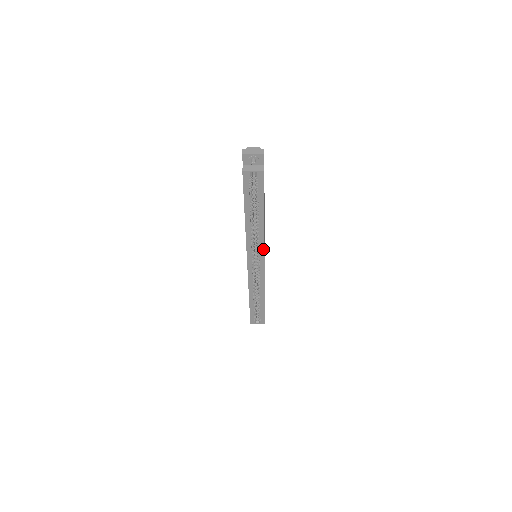
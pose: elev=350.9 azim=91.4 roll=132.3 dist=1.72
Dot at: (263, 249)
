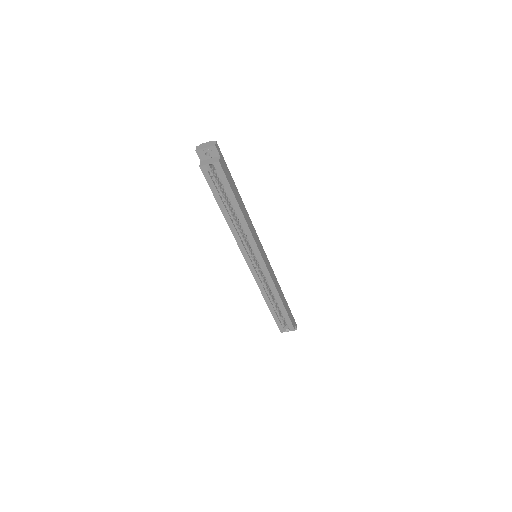
Dot at: (255, 245)
